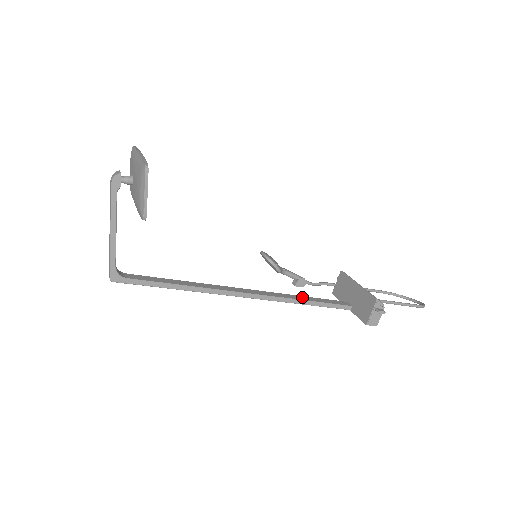
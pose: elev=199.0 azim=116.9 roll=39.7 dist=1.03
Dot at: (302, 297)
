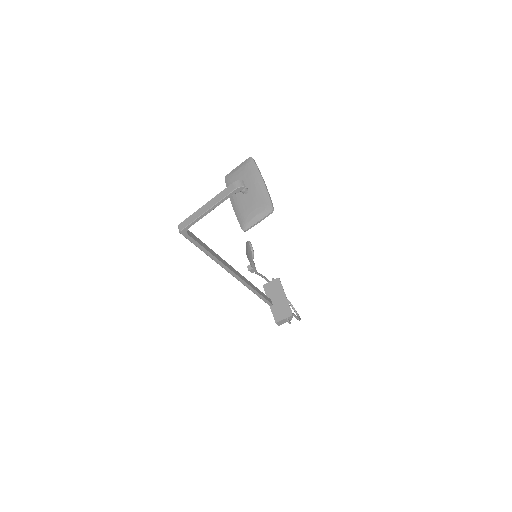
Dot at: (255, 287)
